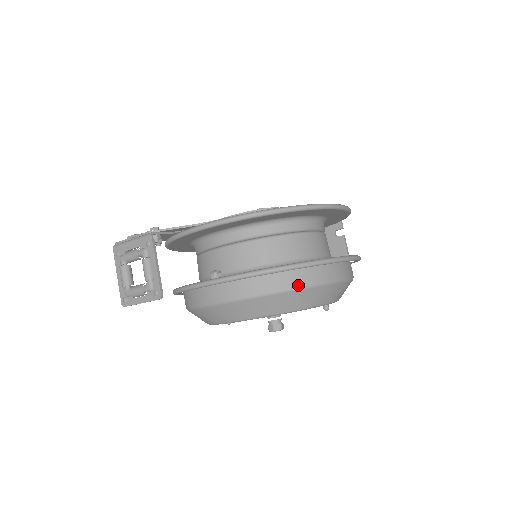
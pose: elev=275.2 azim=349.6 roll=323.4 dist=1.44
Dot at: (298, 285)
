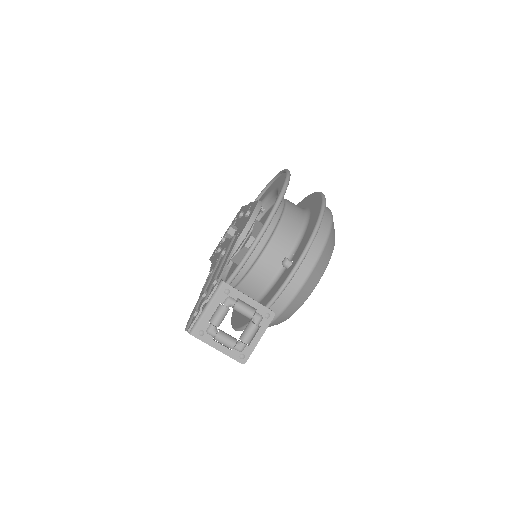
Dot at: (330, 219)
